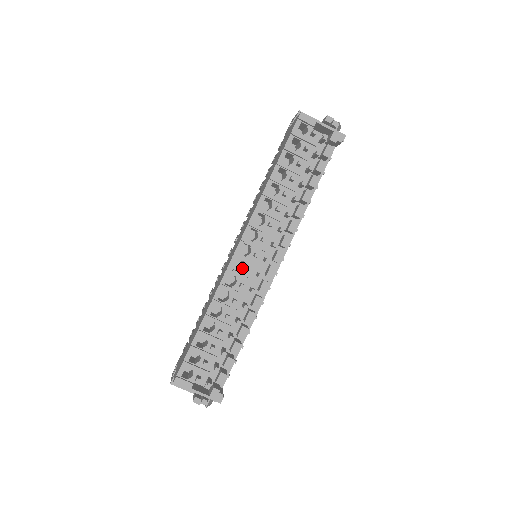
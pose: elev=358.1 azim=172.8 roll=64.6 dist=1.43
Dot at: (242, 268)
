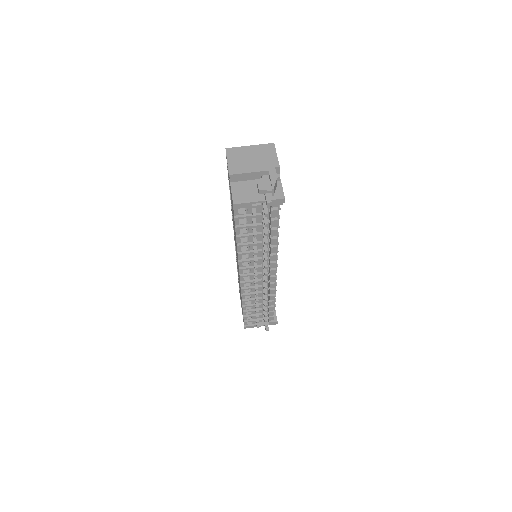
Dot at: occluded
